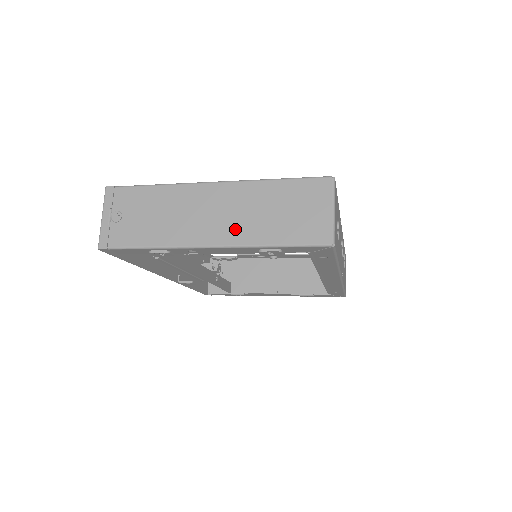
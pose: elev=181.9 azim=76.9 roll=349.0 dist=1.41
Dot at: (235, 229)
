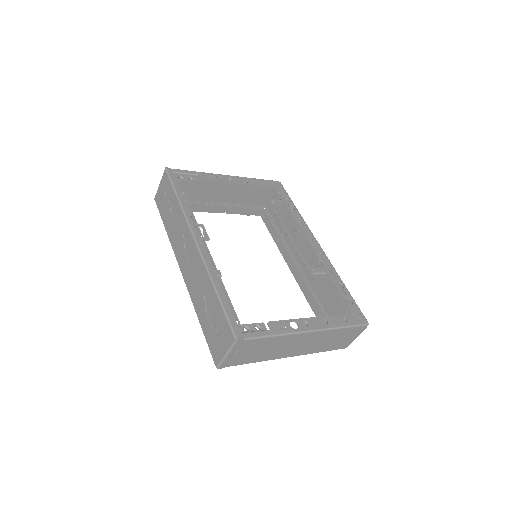
Dot at: (307, 349)
